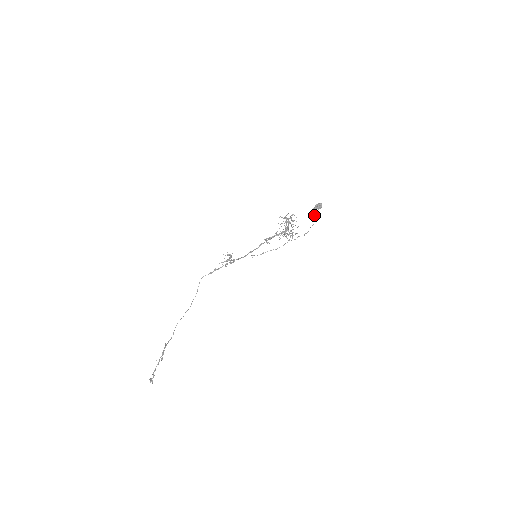
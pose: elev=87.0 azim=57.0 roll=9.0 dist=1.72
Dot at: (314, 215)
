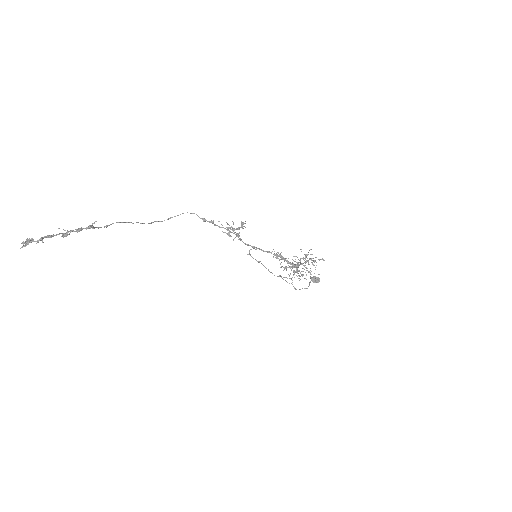
Dot at: (310, 282)
